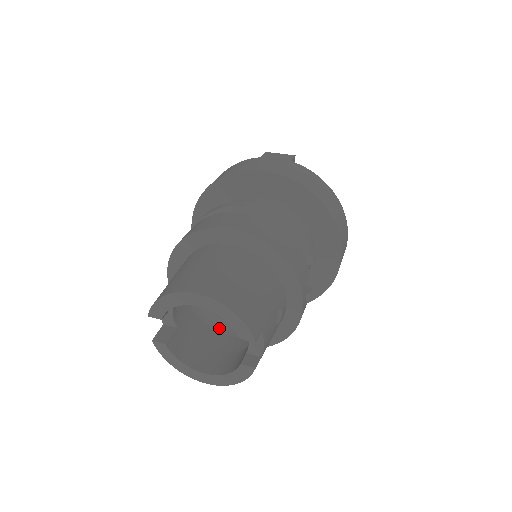
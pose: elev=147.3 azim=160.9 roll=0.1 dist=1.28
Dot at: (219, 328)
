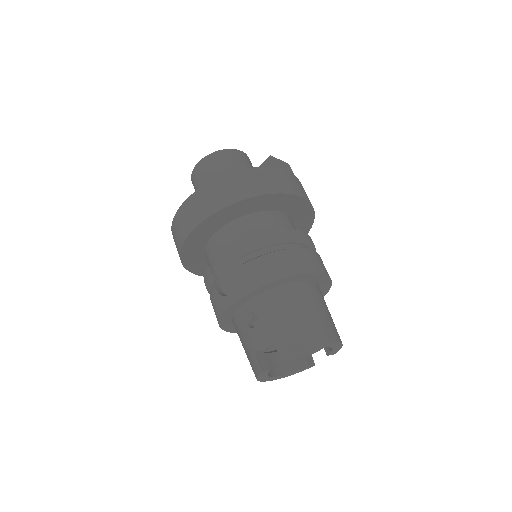
Dot at: occluded
